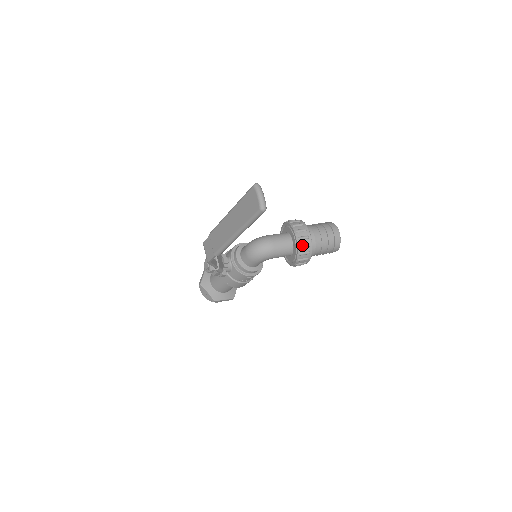
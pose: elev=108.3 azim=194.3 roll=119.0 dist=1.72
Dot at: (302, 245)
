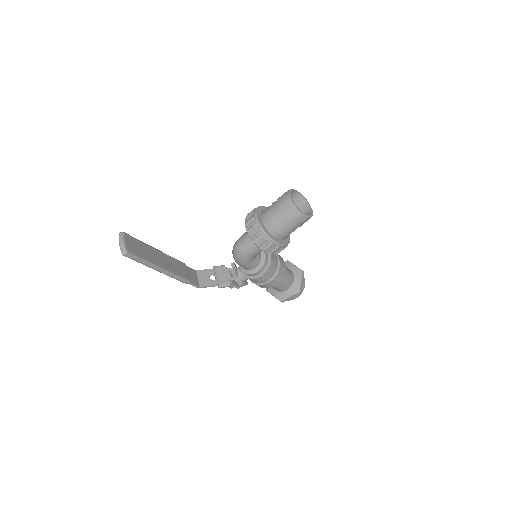
Dot at: (253, 236)
